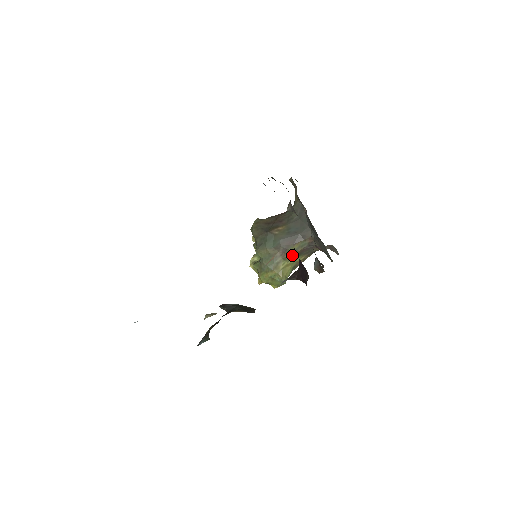
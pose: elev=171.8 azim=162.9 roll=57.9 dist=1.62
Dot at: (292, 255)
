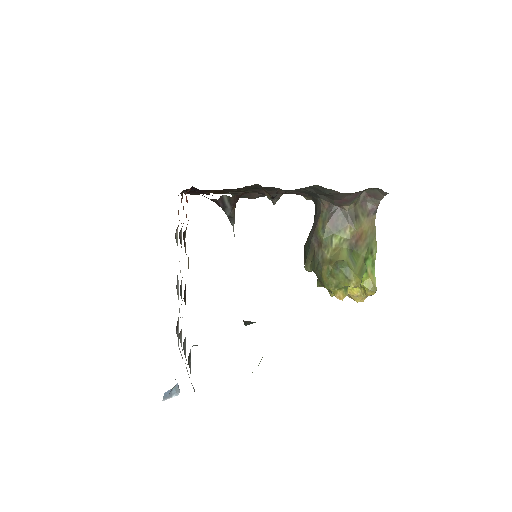
Dot at: (328, 237)
